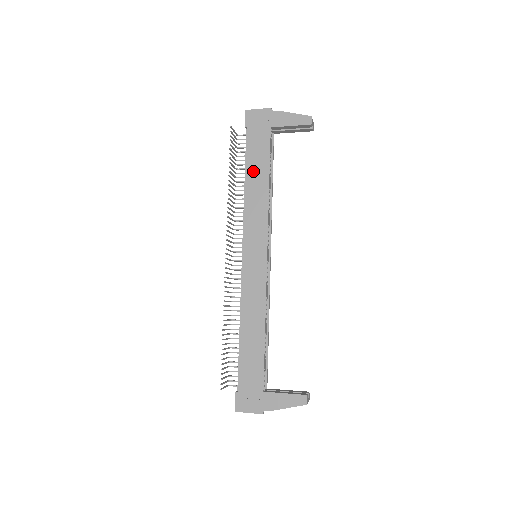
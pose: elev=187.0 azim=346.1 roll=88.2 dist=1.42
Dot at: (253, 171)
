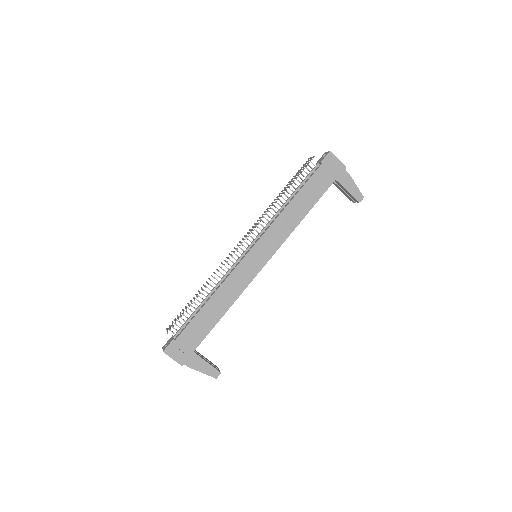
Dot at: (302, 199)
